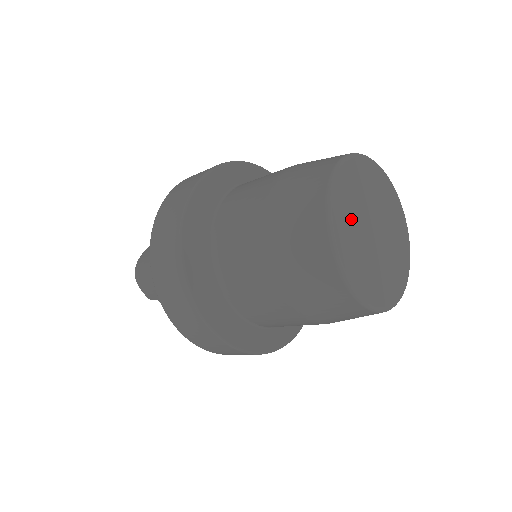
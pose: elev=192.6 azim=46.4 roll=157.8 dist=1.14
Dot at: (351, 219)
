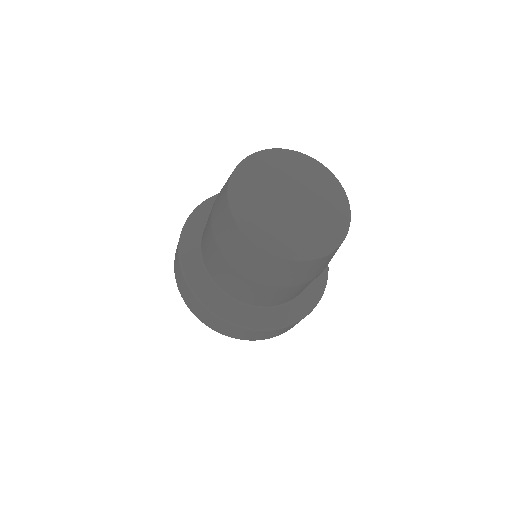
Dot at: (265, 216)
